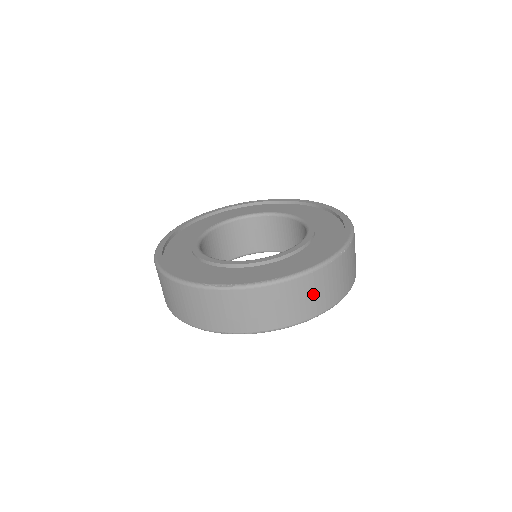
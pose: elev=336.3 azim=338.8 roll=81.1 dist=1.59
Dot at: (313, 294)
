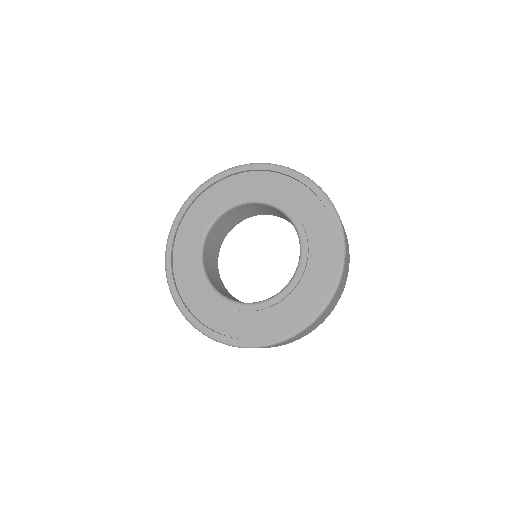
Dot at: (335, 301)
